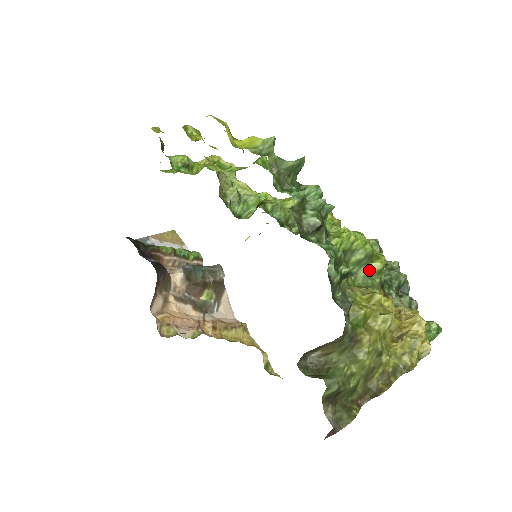
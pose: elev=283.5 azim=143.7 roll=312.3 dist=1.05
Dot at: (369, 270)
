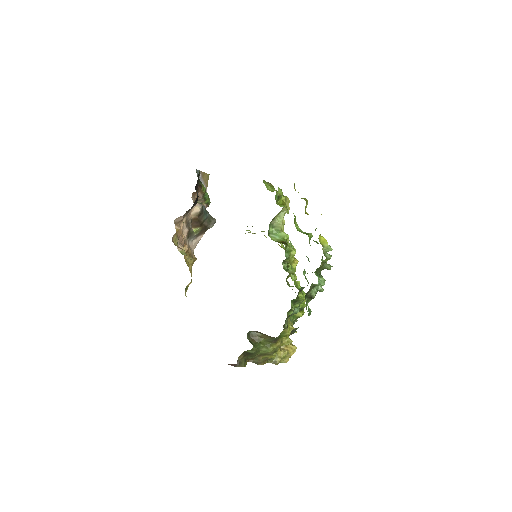
Dot at: (296, 314)
